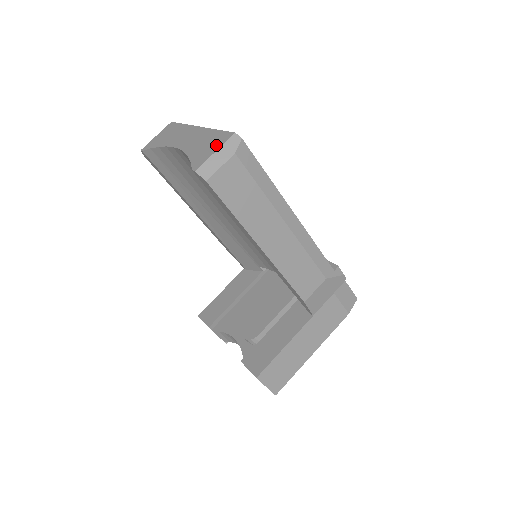
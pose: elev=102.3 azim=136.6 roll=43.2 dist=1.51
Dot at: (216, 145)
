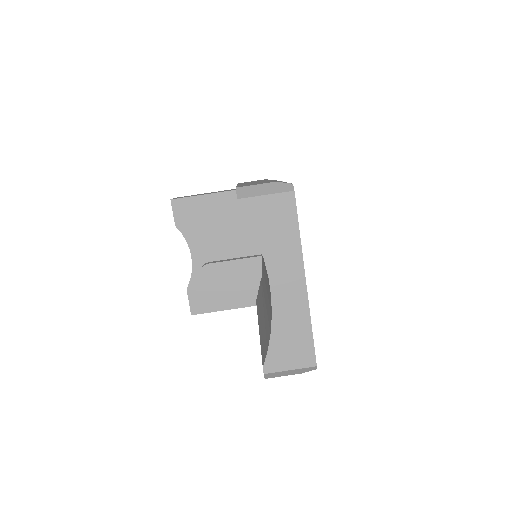
Dot at: (296, 360)
